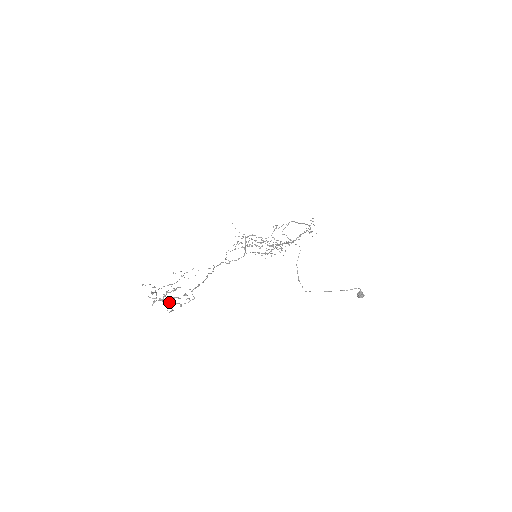
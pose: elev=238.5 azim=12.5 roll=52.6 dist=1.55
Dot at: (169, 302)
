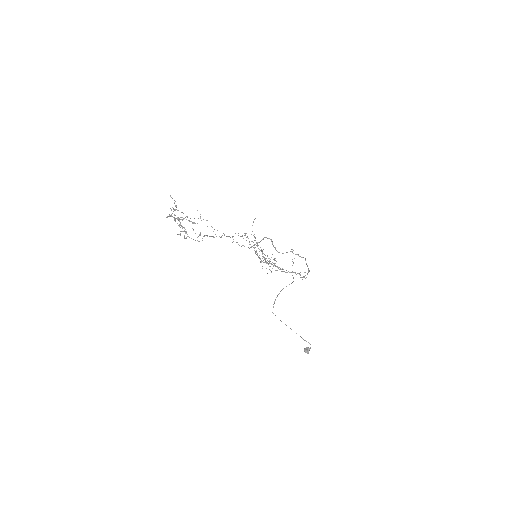
Dot at: (183, 227)
